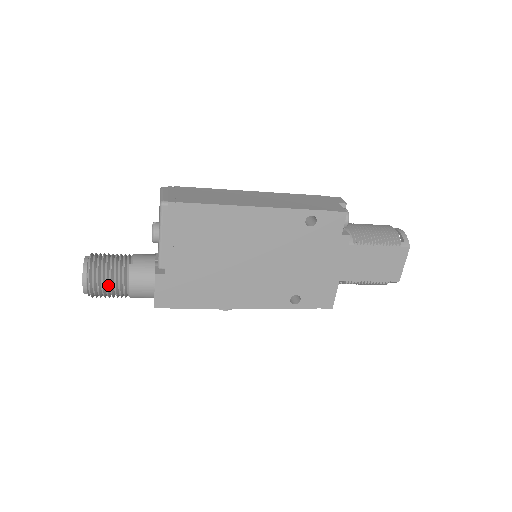
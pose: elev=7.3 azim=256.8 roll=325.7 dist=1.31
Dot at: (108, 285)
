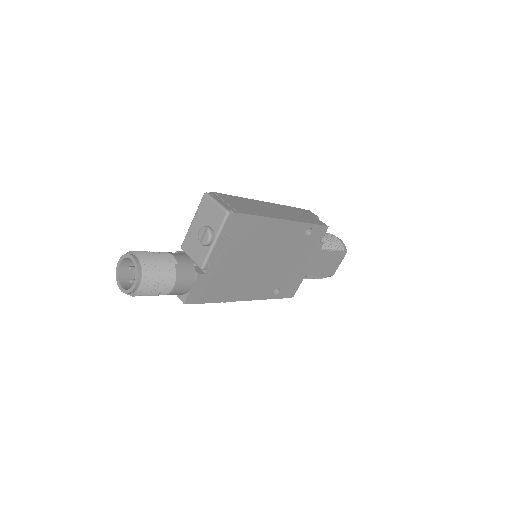
Dot at: (157, 285)
